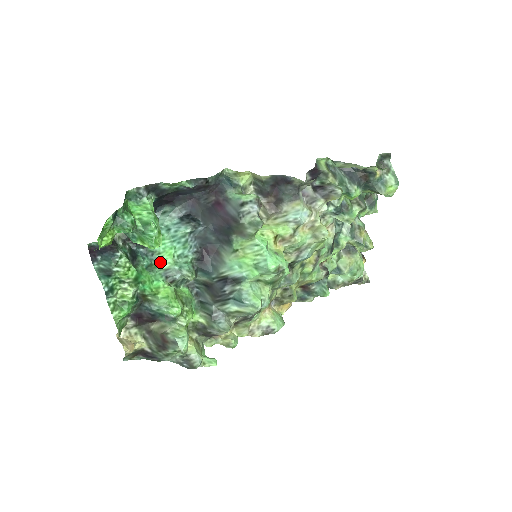
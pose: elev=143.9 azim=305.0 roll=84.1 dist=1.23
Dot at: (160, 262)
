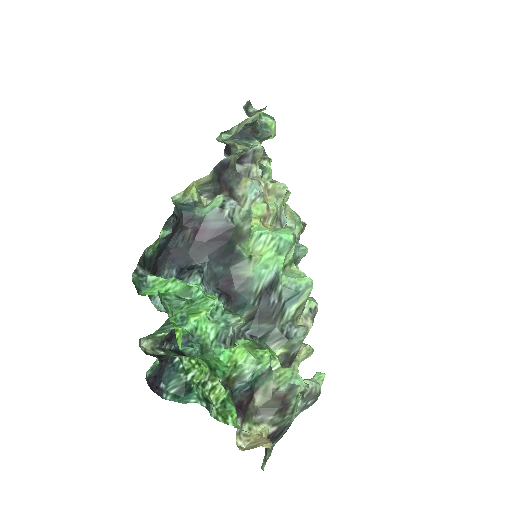
Dot at: (205, 336)
